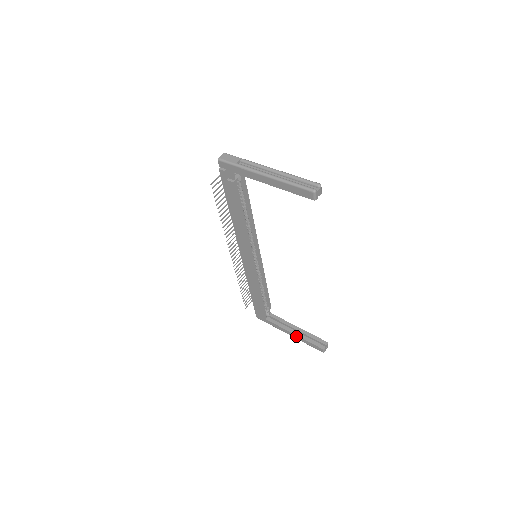
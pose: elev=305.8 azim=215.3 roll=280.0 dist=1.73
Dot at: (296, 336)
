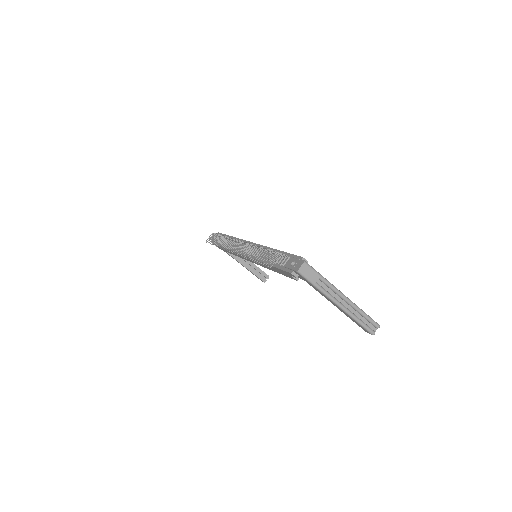
Dot at: occluded
